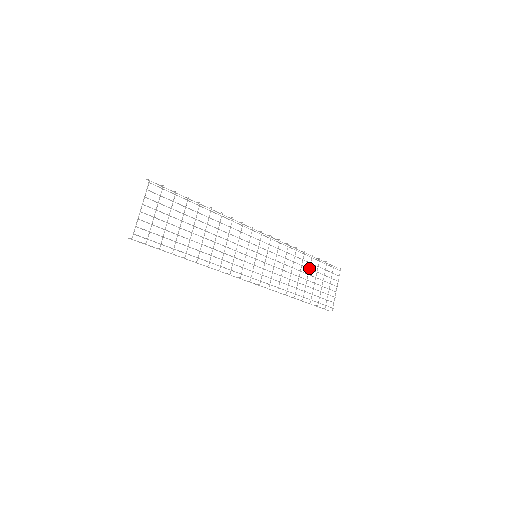
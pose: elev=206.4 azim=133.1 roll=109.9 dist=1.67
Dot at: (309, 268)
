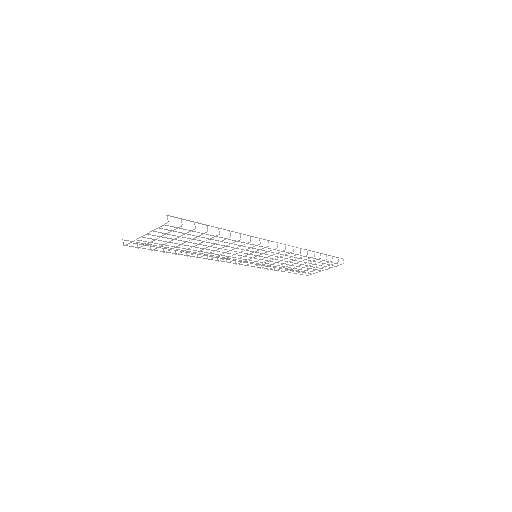
Dot at: (308, 262)
